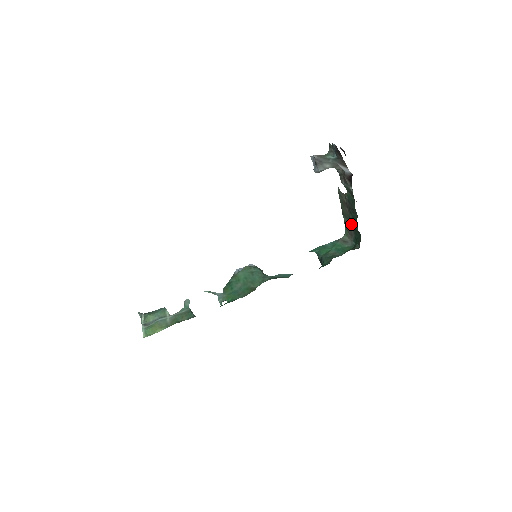
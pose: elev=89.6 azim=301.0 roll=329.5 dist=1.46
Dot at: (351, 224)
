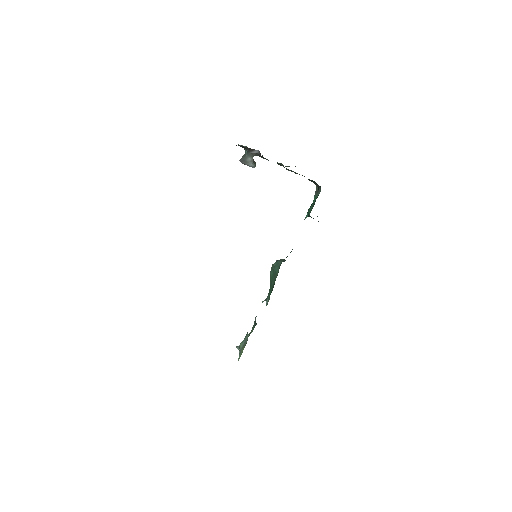
Dot at: occluded
